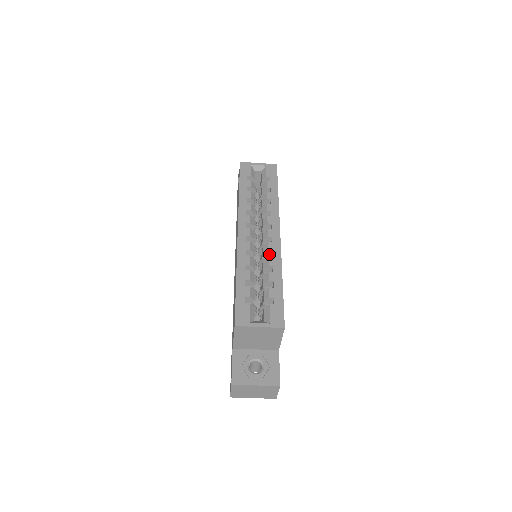
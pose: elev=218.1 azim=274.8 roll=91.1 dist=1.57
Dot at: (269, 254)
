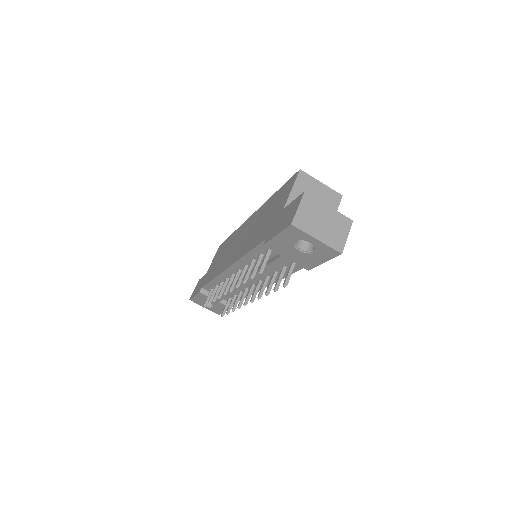
Dot at: occluded
